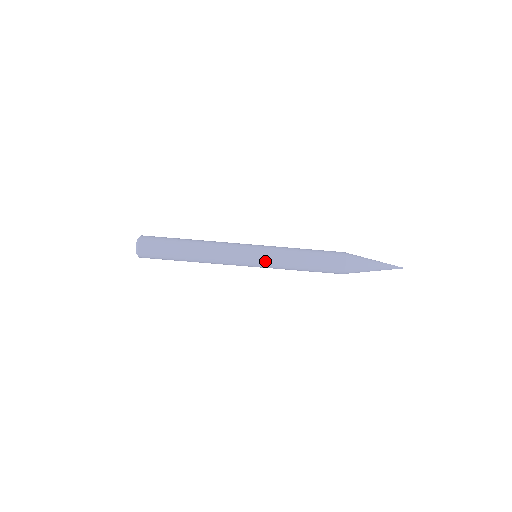
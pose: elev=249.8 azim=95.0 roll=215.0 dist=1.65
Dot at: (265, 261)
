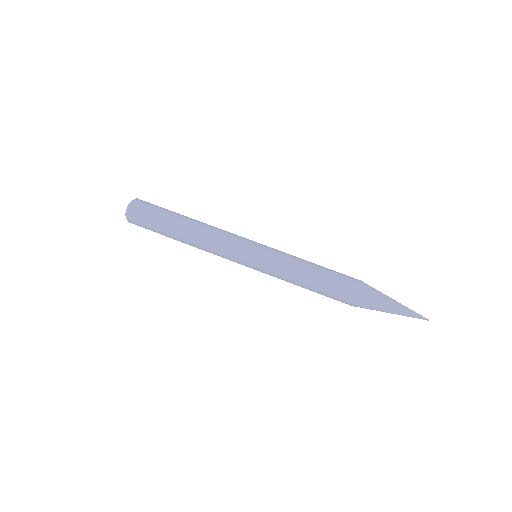
Dot at: (269, 248)
